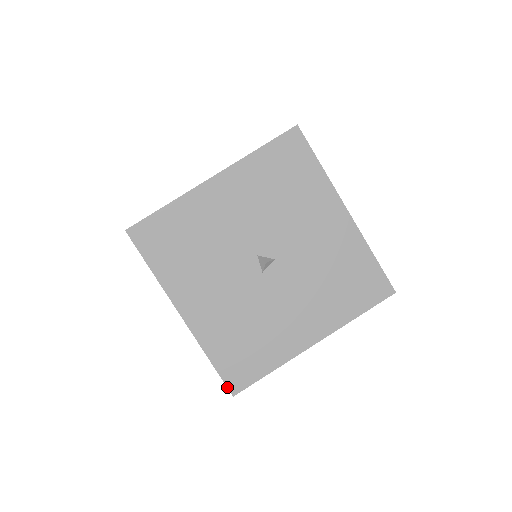
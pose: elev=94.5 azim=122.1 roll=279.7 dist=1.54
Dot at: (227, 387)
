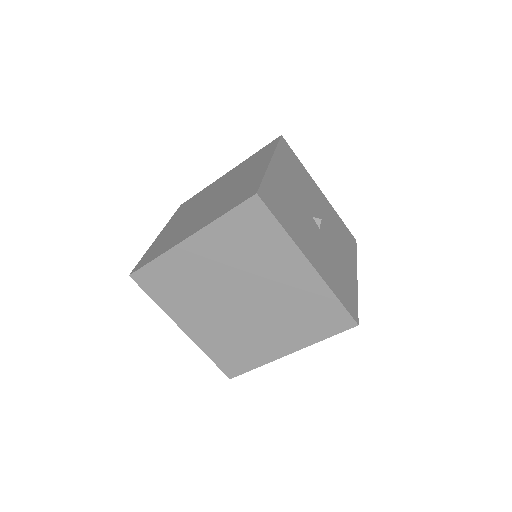
Dot at: (353, 318)
